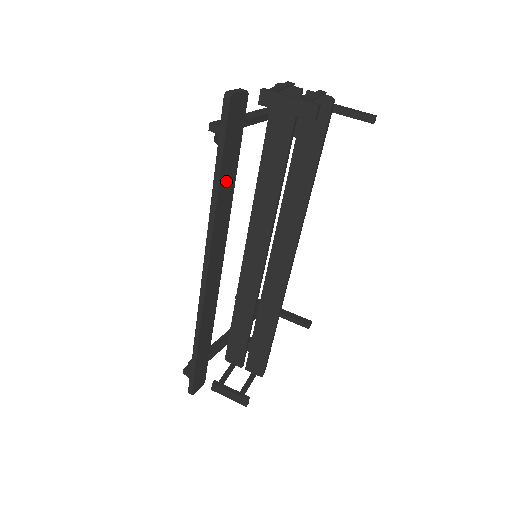
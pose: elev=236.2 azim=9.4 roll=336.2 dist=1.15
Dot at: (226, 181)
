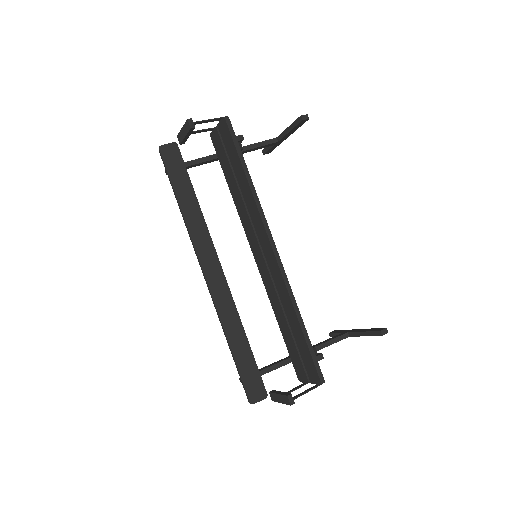
Dot at: (185, 198)
